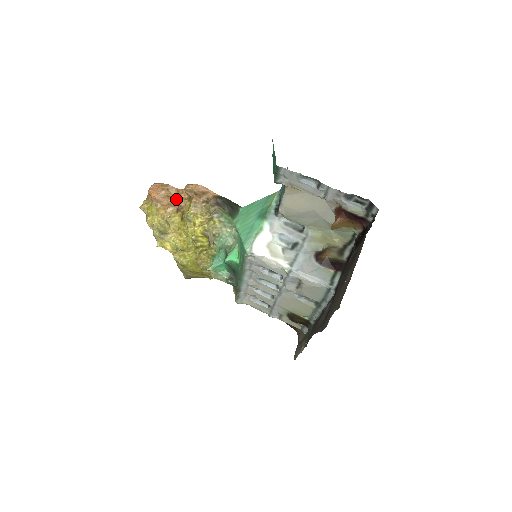
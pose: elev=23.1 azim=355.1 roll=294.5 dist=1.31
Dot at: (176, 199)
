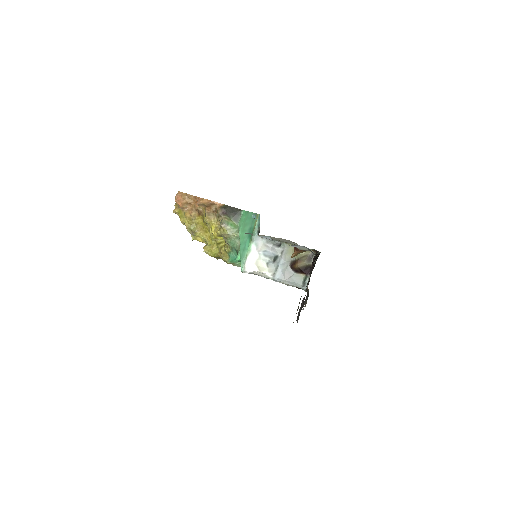
Dot at: (196, 205)
